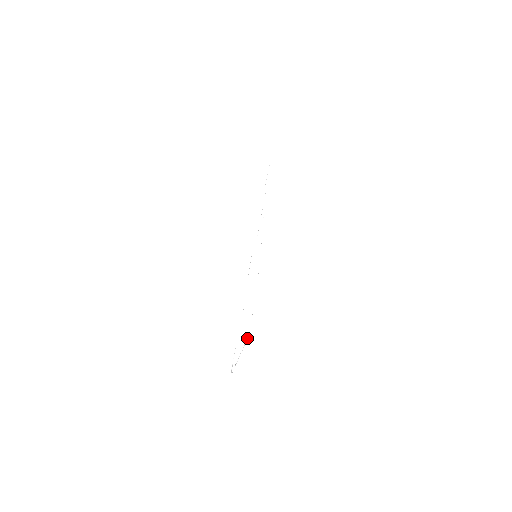
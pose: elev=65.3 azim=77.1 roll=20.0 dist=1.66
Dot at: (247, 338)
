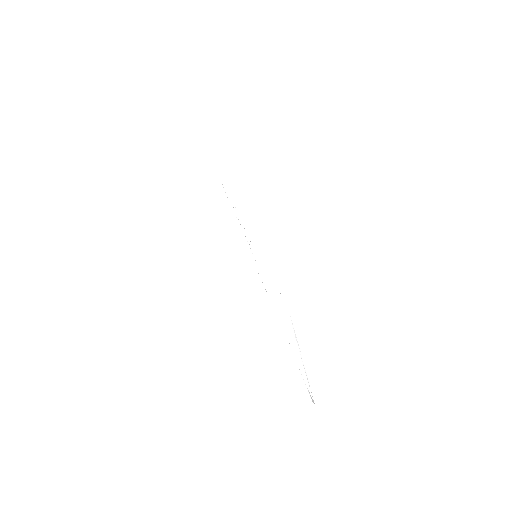
Dot at: occluded
